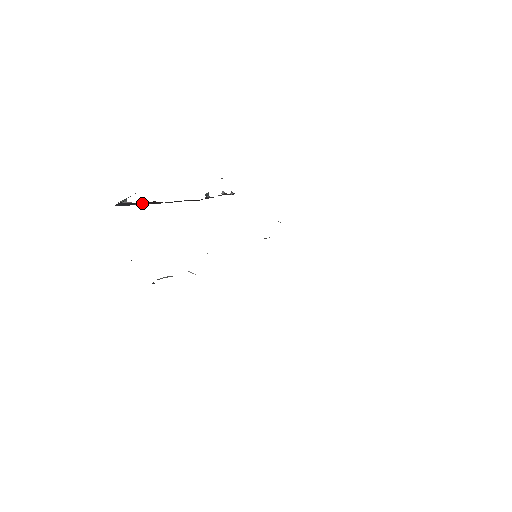
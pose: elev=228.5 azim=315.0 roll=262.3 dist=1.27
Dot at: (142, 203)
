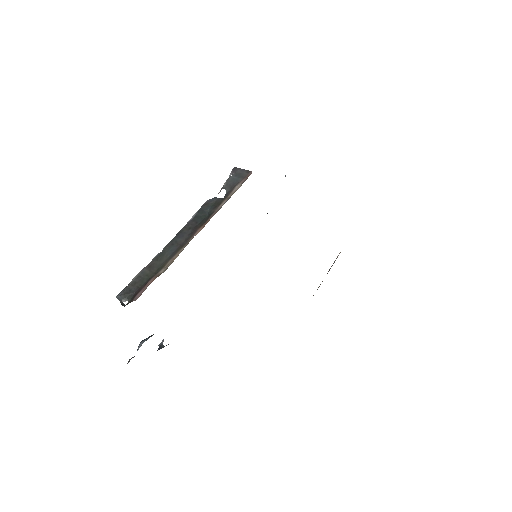
Dot at: (141, 276)
